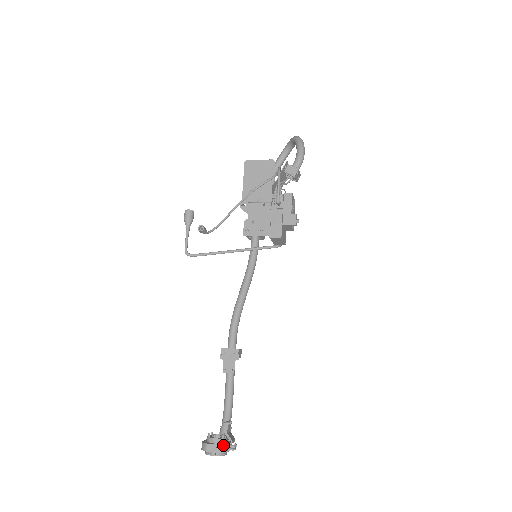
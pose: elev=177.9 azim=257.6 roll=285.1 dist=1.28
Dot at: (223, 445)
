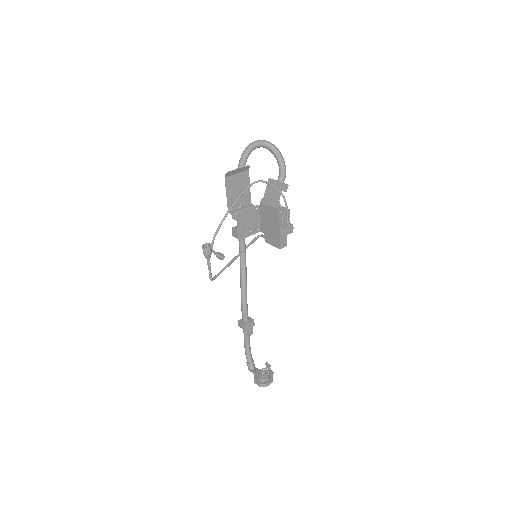
Dot at: occluded
